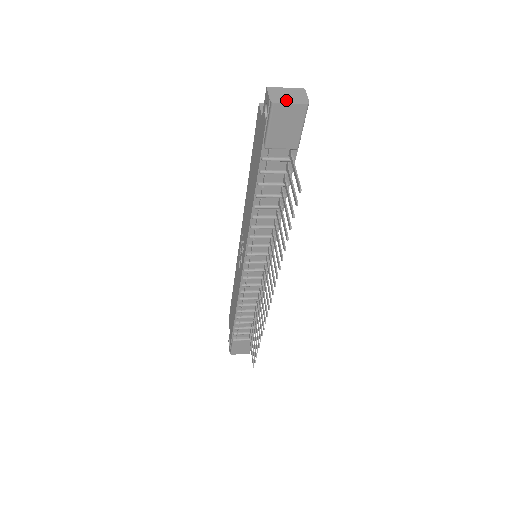
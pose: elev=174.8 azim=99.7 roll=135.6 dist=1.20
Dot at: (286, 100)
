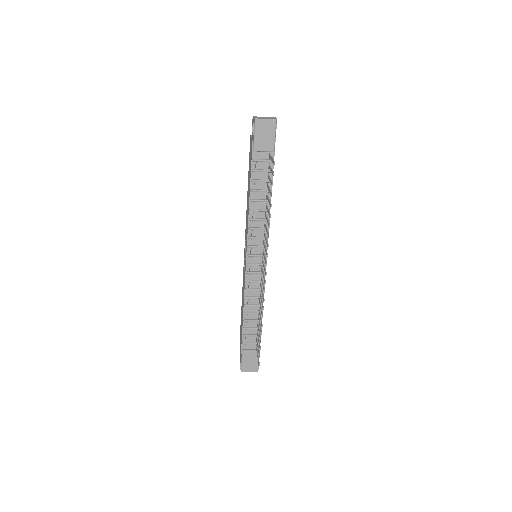
Dot at: (263, 118)
